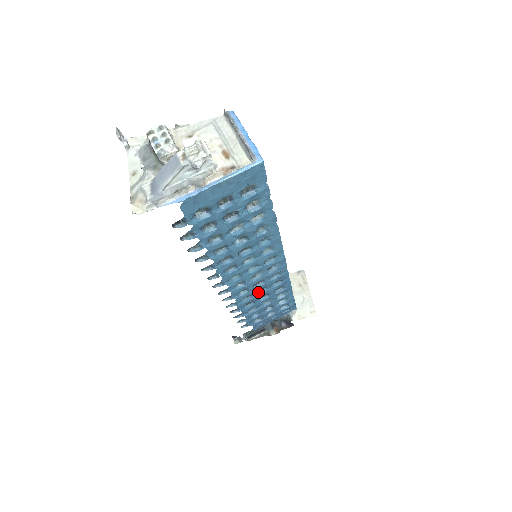
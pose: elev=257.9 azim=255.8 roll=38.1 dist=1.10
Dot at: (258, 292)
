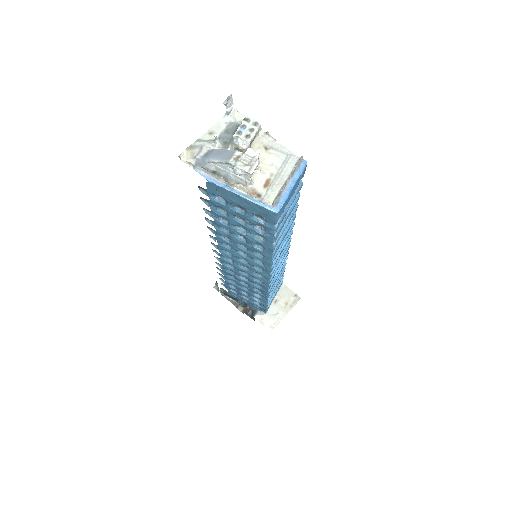
Dot at: occluded
